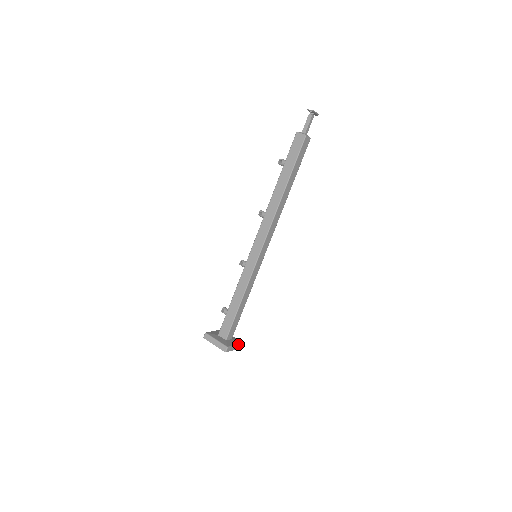
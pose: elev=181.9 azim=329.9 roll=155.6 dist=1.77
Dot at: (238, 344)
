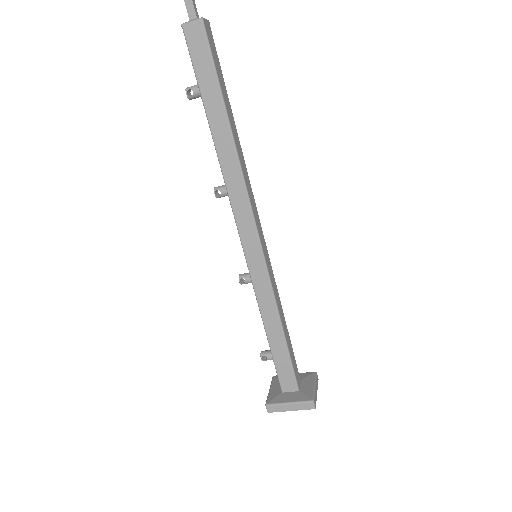
Dot at: (315, 381)
